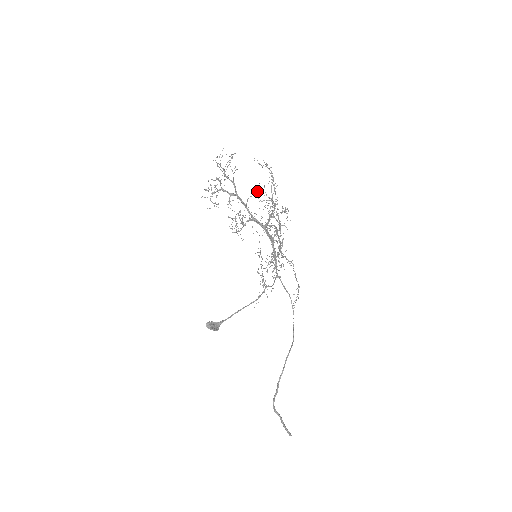
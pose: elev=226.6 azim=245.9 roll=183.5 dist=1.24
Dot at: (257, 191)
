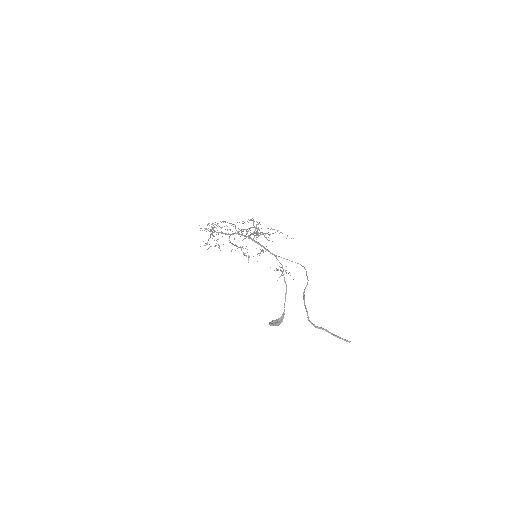
Dot at: (254, 236)
